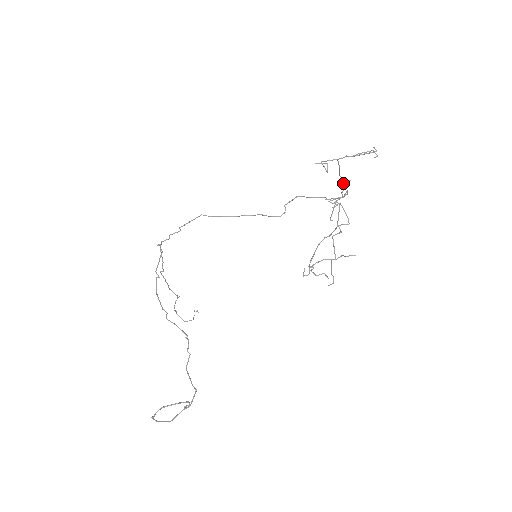
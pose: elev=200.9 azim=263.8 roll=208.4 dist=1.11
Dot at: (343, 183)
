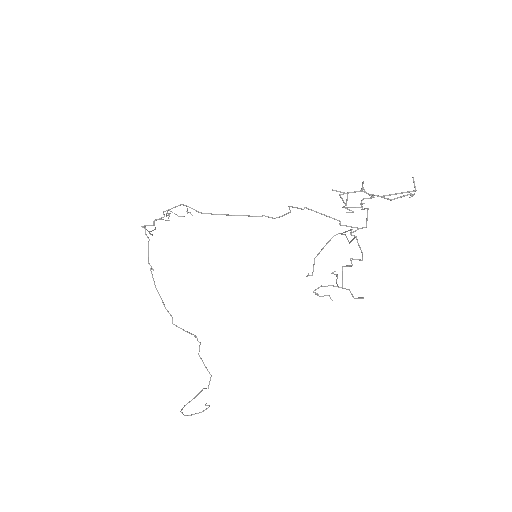
Dot at: occluded
